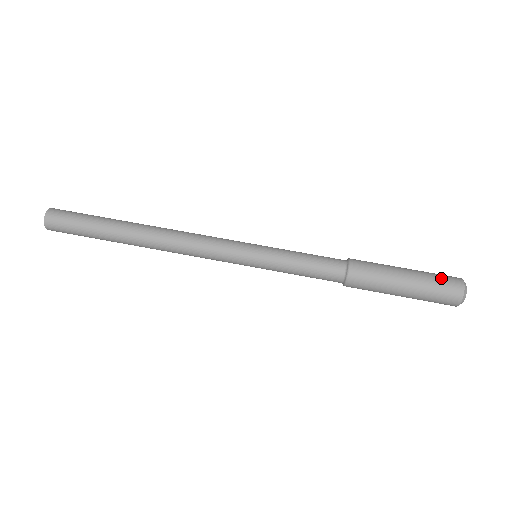
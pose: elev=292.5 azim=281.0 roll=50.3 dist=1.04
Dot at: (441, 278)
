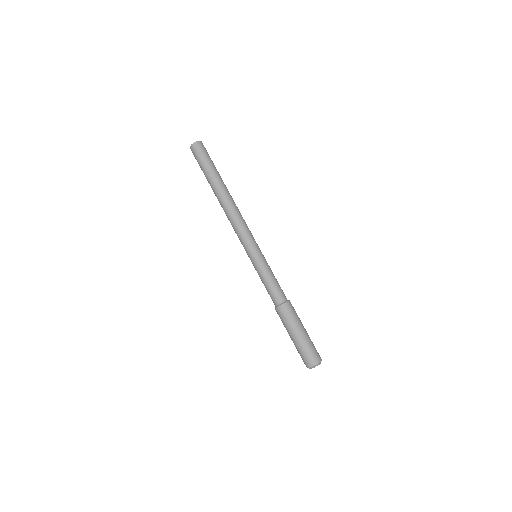
Dot at: (310, 352)
